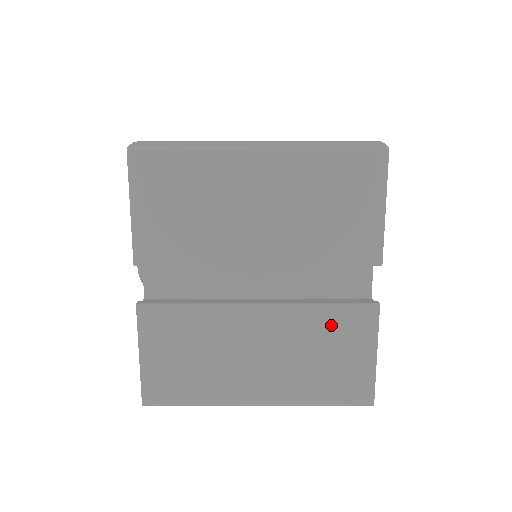
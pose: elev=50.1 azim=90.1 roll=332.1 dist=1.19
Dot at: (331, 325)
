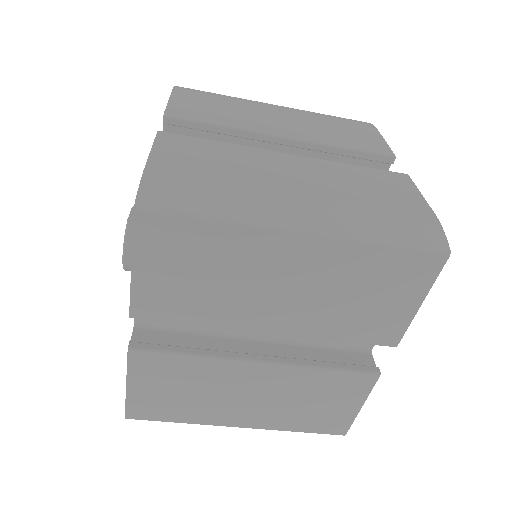
Dot at: (328, 384)
